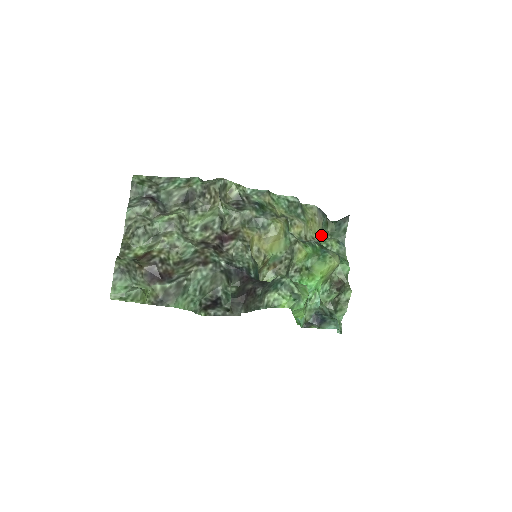
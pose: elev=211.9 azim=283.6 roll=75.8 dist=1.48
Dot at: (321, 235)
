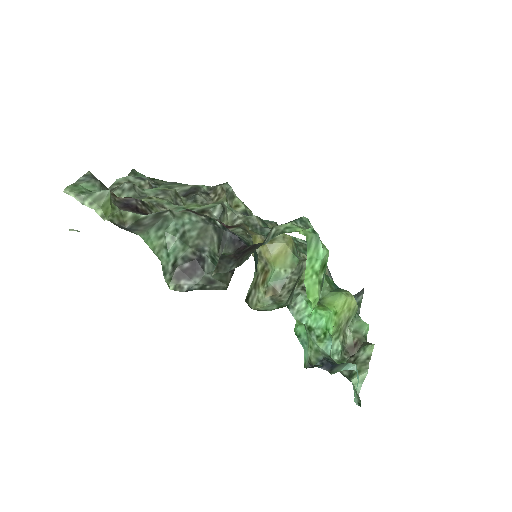
Dot at: occluded
